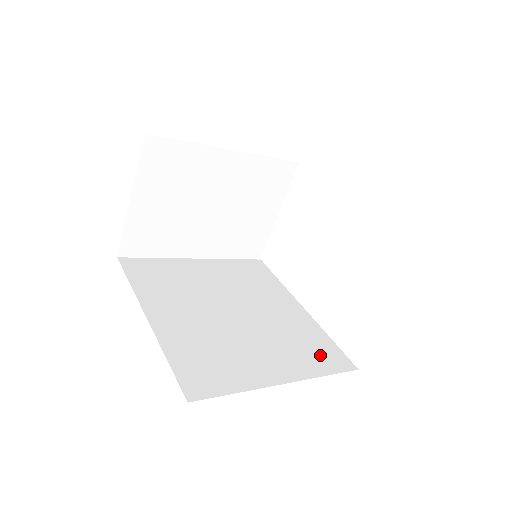
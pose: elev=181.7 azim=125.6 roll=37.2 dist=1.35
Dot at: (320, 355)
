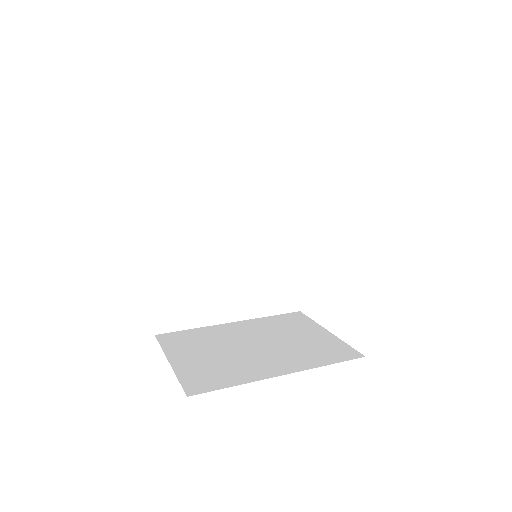
Dot at: (278, 296)
